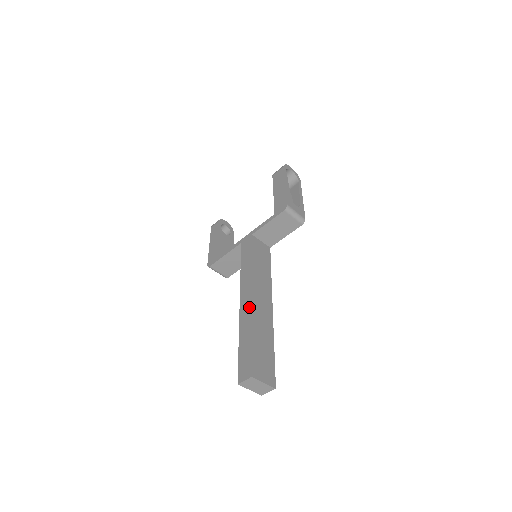
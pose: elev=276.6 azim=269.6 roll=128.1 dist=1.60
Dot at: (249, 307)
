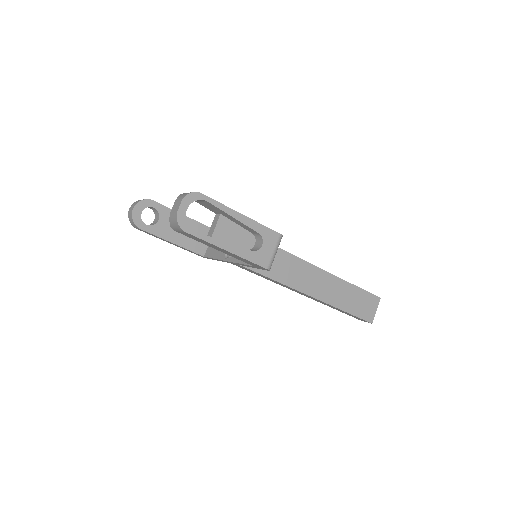
Dot at: occluded
